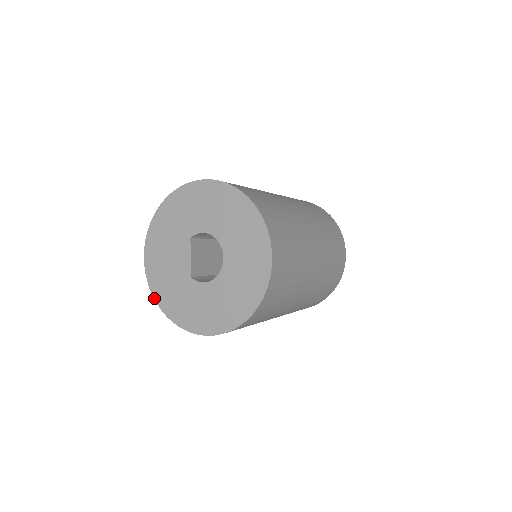
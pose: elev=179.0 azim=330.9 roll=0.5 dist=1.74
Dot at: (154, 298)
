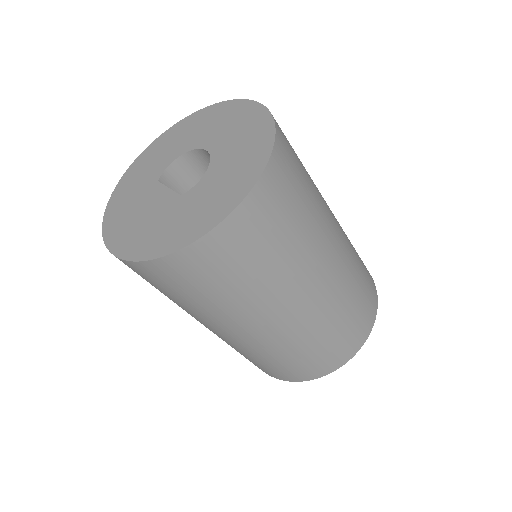
Dot at: (146, 260)
